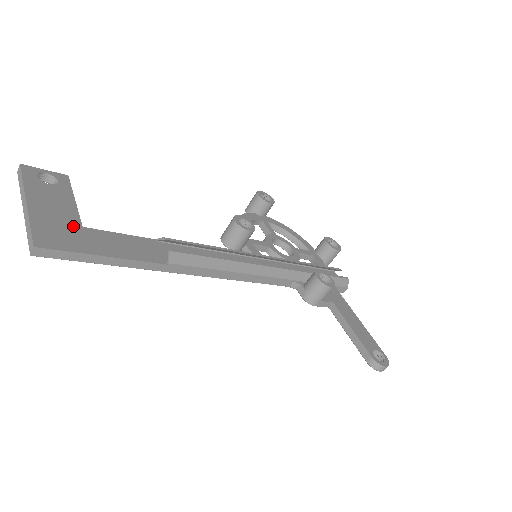
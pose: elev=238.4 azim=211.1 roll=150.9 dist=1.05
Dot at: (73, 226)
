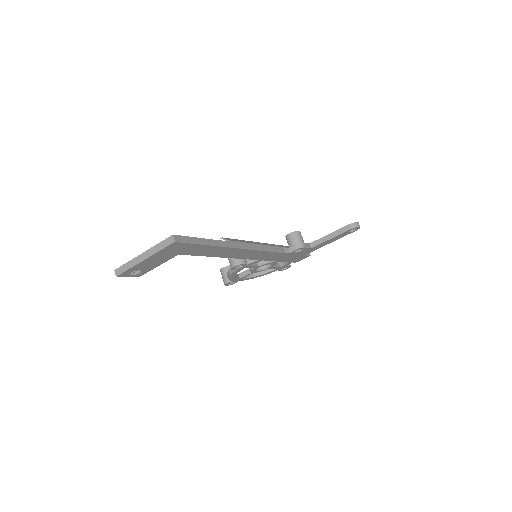
Dot at: occluded
